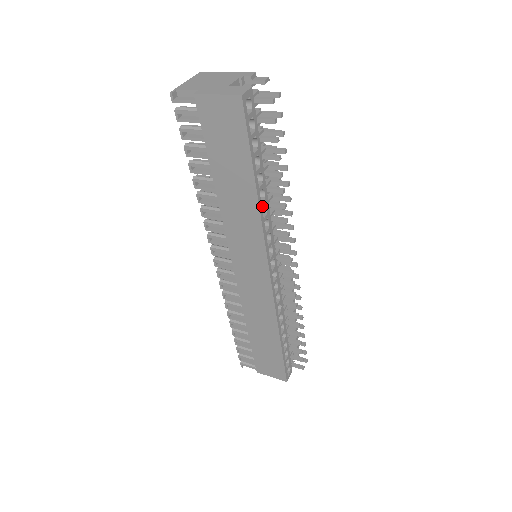
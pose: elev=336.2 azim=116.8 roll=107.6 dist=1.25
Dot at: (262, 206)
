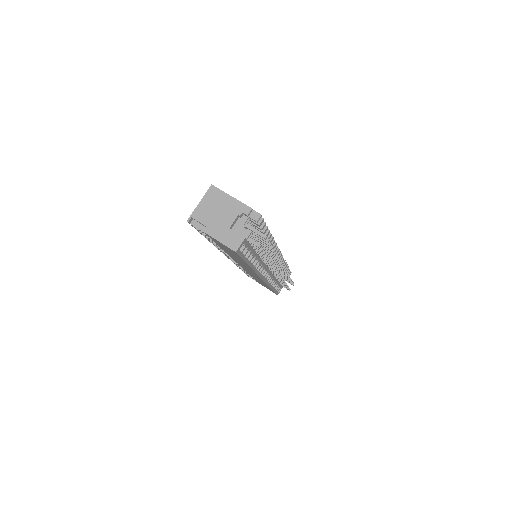
Dot at: occluded
